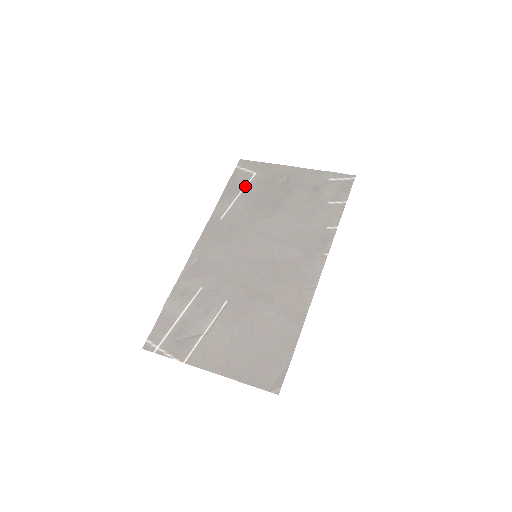
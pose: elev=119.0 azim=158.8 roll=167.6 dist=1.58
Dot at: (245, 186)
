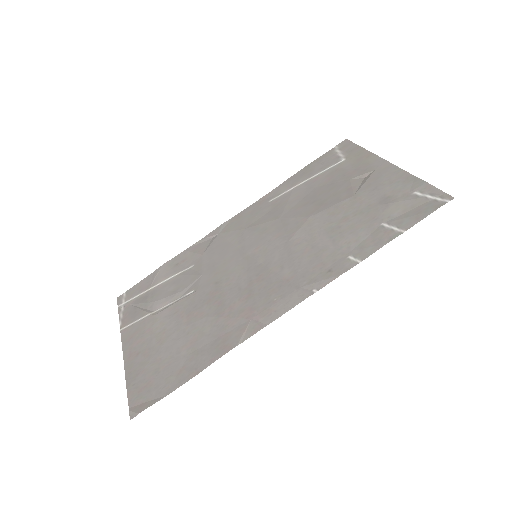
Dot at: (321, 172)
